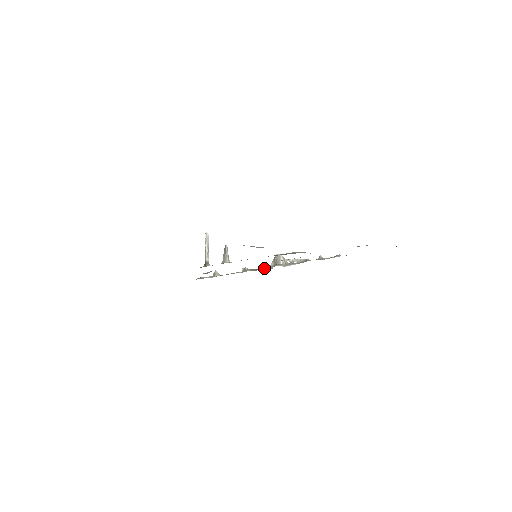
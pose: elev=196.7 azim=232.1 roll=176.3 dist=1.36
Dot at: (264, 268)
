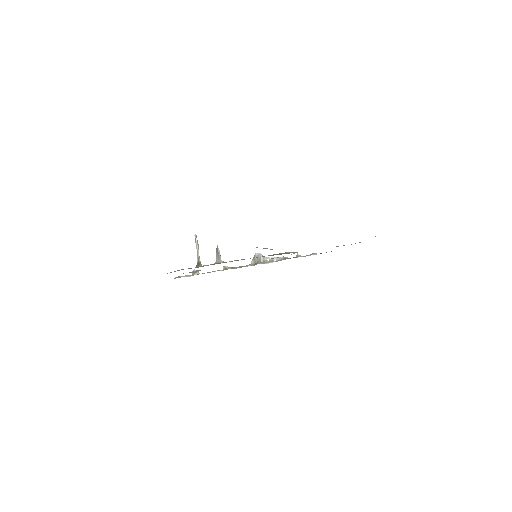
Dot at: (245, 266)
